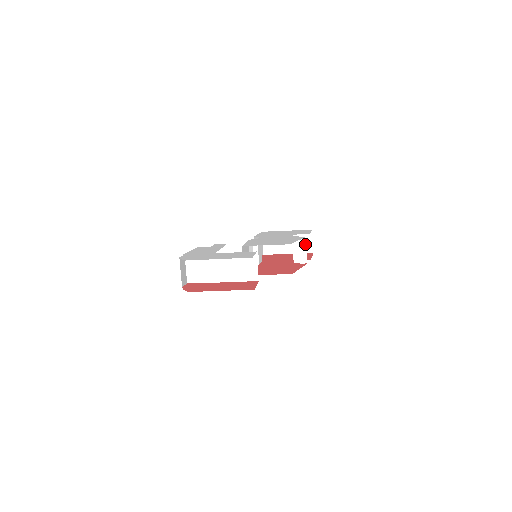
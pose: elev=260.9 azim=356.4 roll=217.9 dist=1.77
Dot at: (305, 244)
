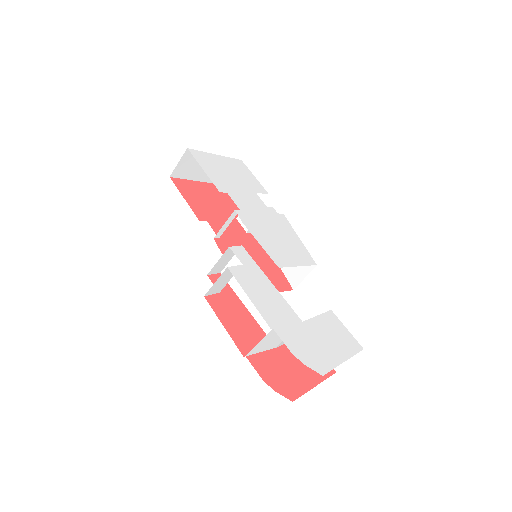
Dot at: occluded
